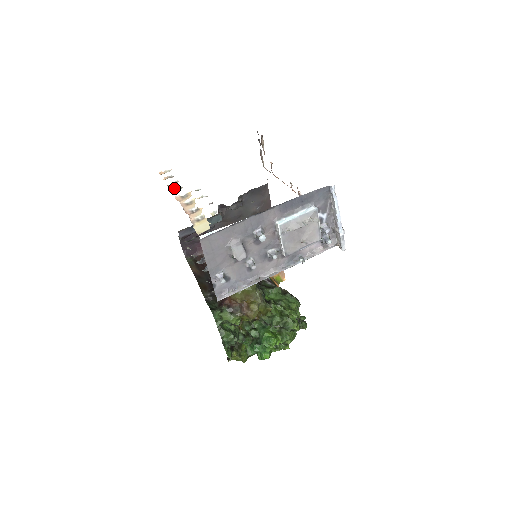
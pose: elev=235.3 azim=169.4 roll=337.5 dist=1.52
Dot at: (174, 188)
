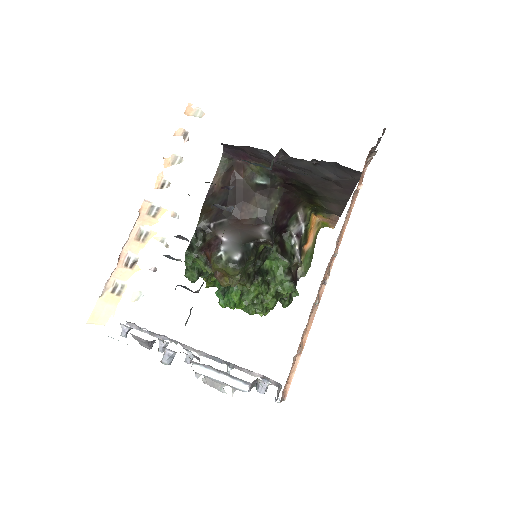
Dot at: (162, 175)
